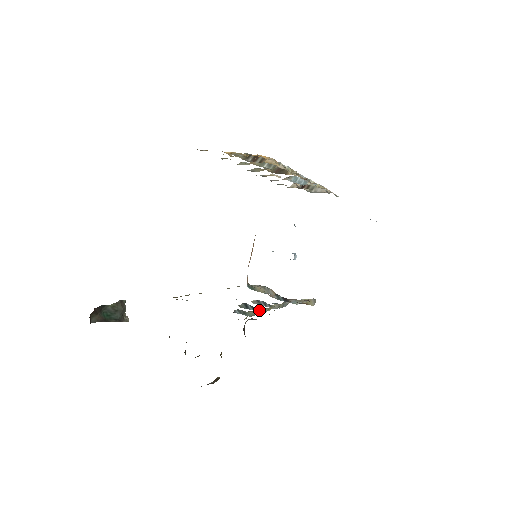
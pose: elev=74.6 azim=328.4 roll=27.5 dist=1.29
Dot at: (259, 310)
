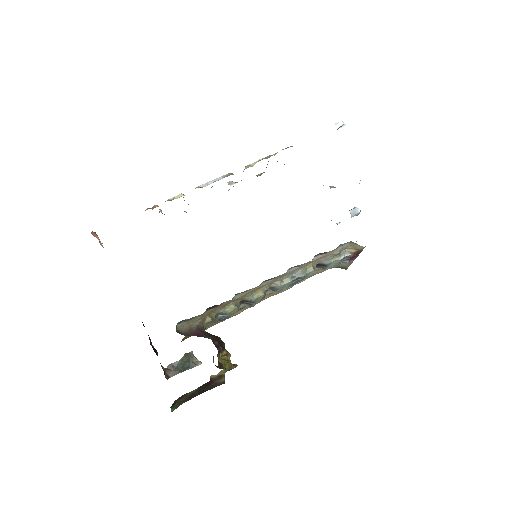
Dot at: (249, 301)
